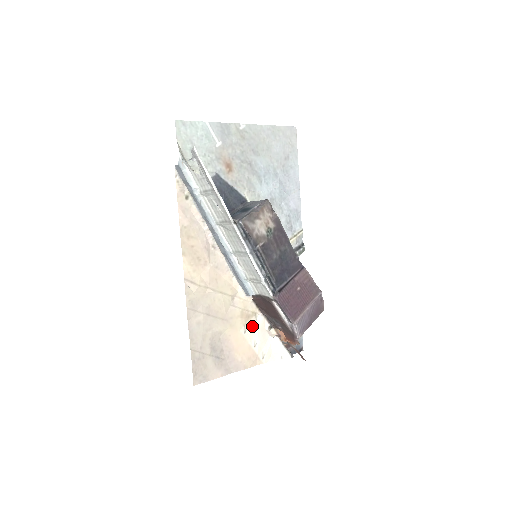
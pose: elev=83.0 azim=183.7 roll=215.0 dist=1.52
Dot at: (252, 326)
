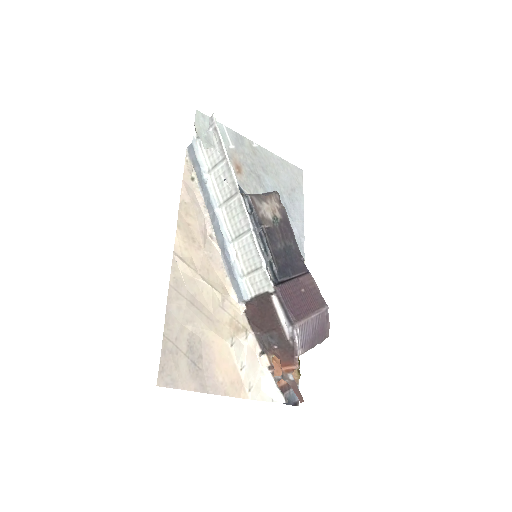
Dot at: (241, 343)
